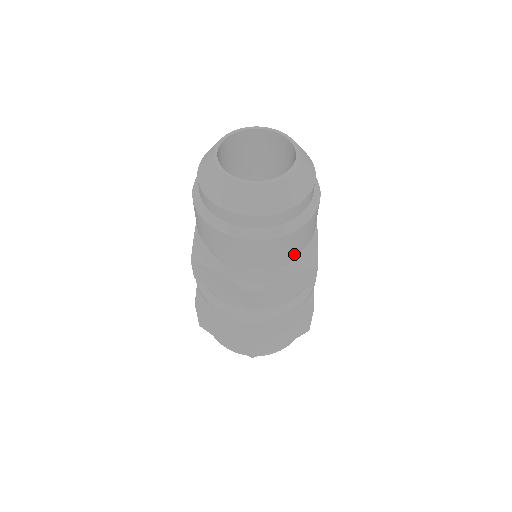
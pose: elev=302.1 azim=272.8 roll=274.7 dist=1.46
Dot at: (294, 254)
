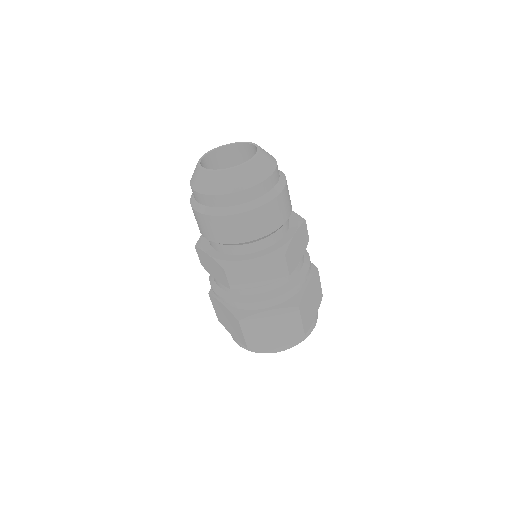
Dot at: (290, 212)
